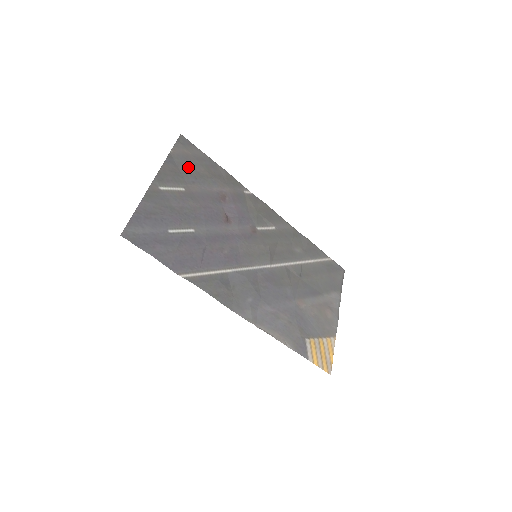
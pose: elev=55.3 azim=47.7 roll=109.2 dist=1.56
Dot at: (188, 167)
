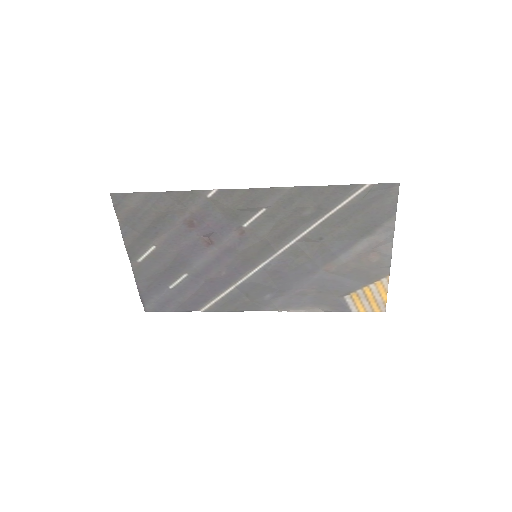
Dot at: (141, 223)
